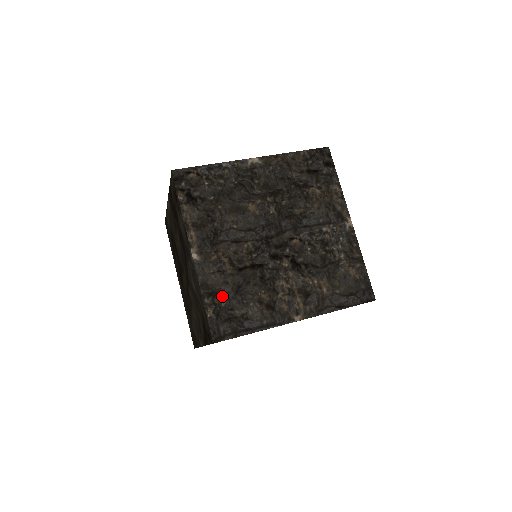
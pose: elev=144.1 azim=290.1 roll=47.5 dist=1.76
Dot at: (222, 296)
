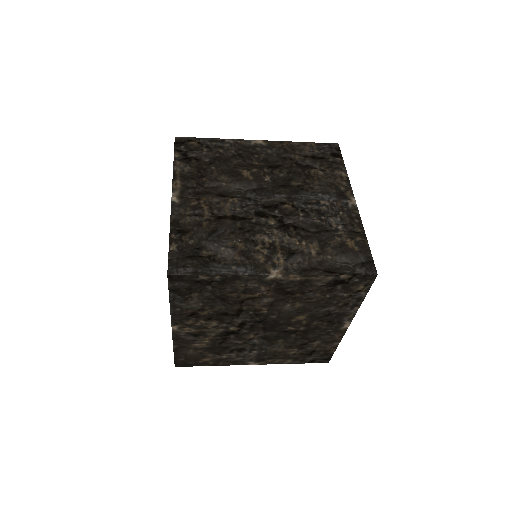
Dot at: (192, 235)
